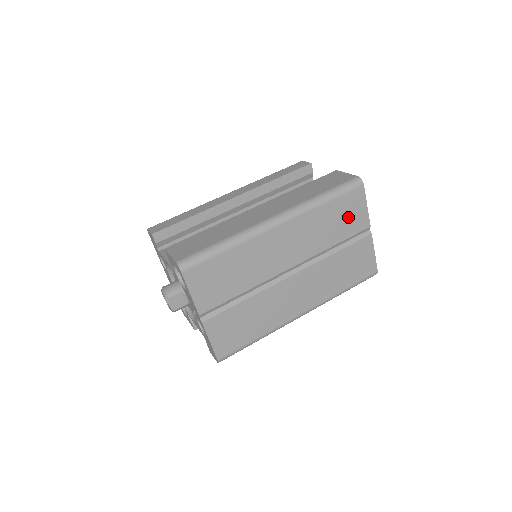
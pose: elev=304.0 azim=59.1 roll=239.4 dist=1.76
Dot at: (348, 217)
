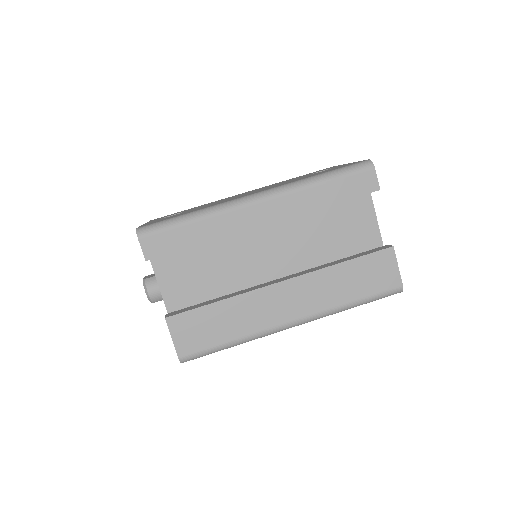
Dot at: occluded
